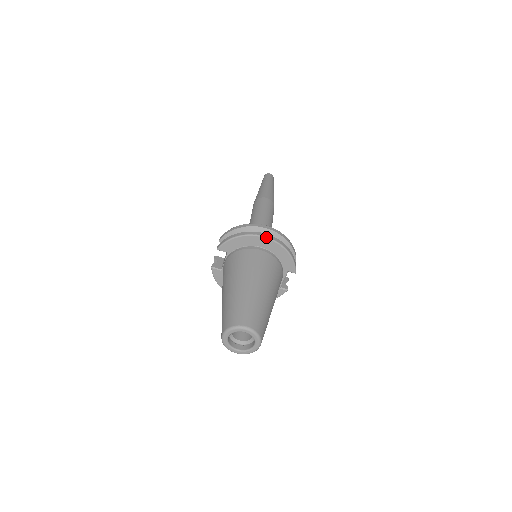
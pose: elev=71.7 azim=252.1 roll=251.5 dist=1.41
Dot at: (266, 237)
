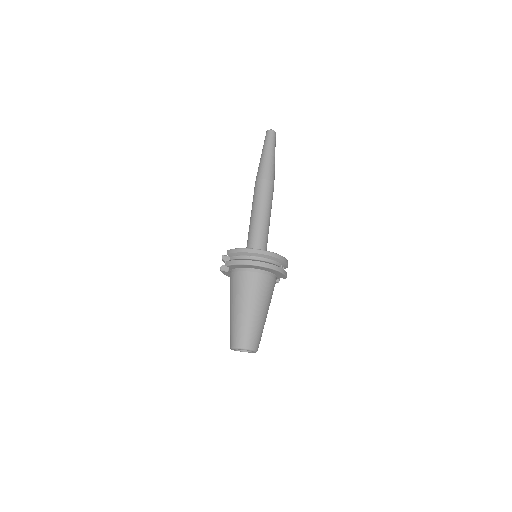
Dot at: (265, 267)
